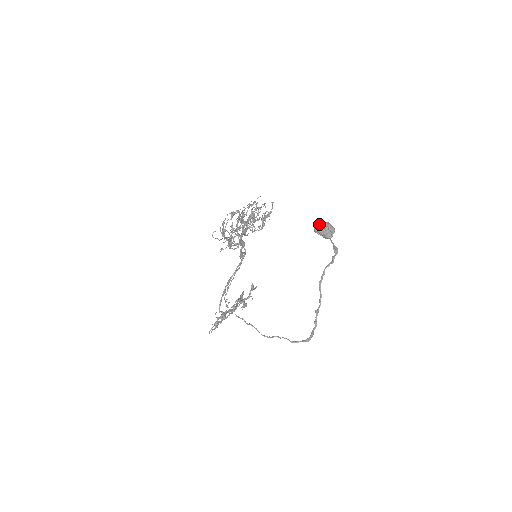
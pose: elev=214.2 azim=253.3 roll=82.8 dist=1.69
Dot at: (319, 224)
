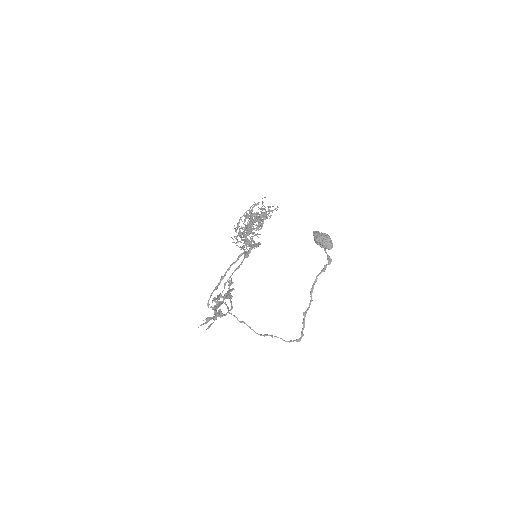
Dot at: (320, 235)
